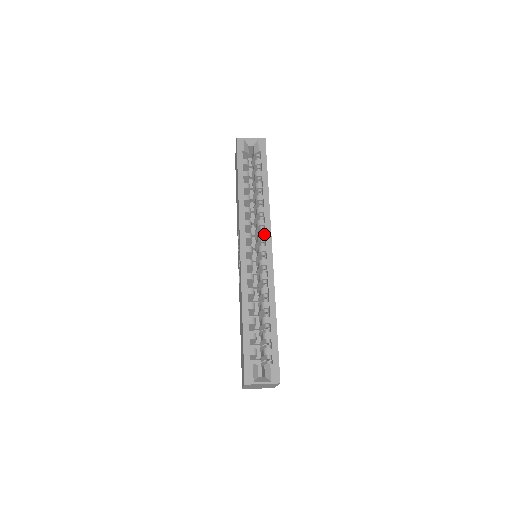
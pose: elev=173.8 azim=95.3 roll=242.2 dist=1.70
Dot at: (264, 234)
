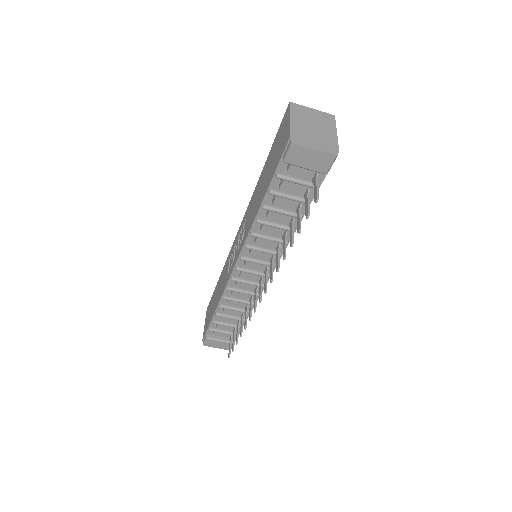
Dot at: occluded
